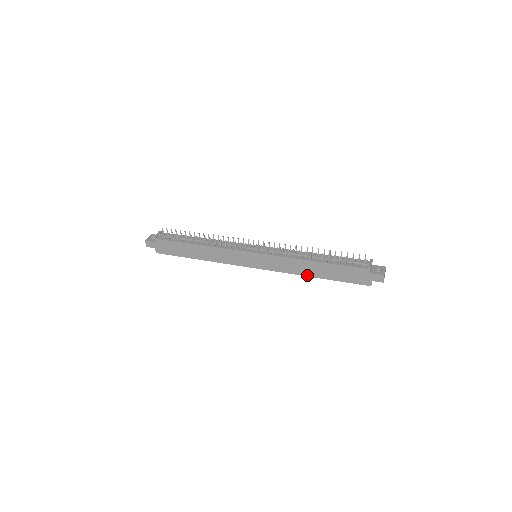
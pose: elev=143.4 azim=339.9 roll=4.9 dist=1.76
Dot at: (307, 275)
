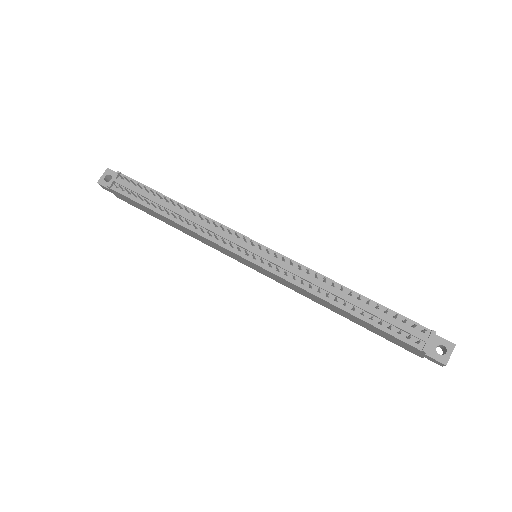
Dot at: (328, 308)
